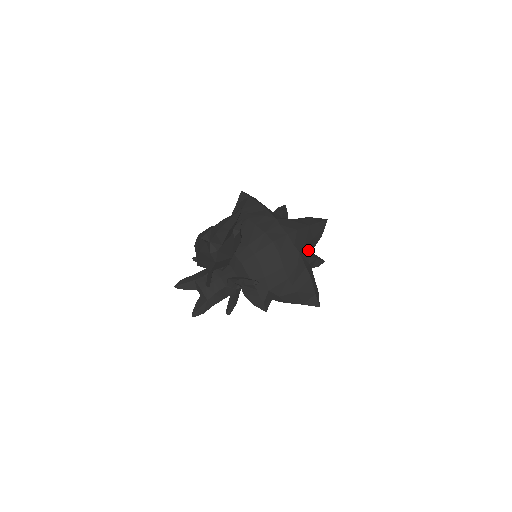
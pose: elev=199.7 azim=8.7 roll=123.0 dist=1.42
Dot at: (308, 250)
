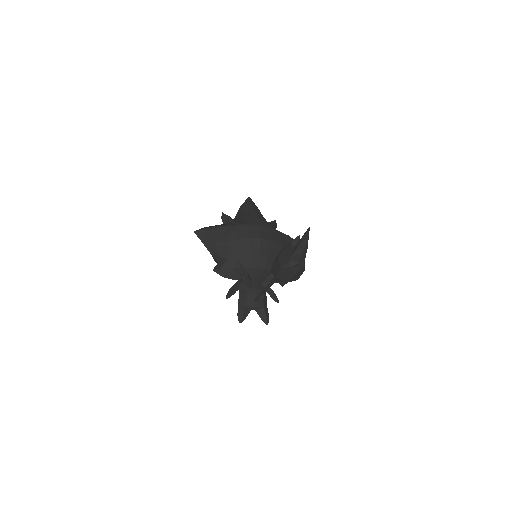
Dot at: occluded
